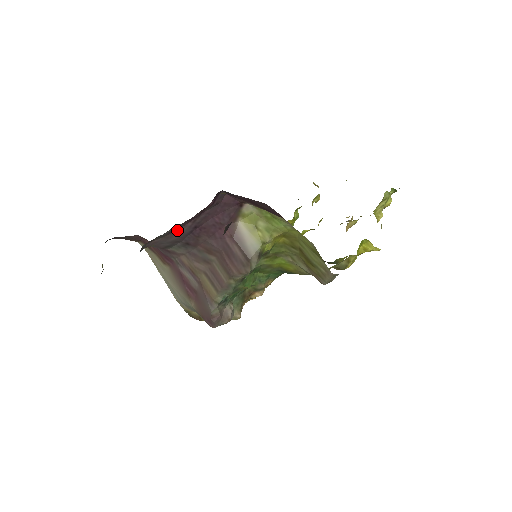
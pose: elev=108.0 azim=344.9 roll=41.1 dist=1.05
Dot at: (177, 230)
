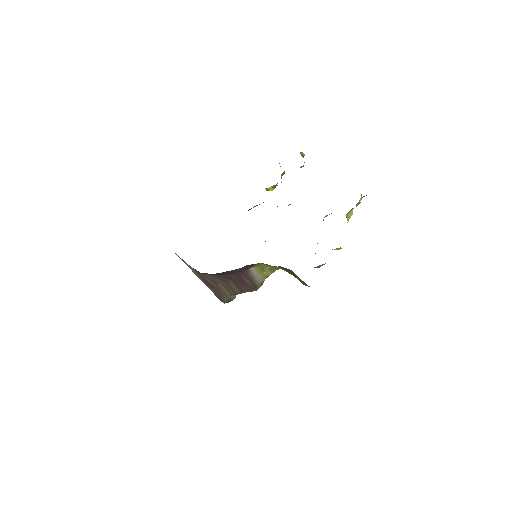
Dot at: occluded
